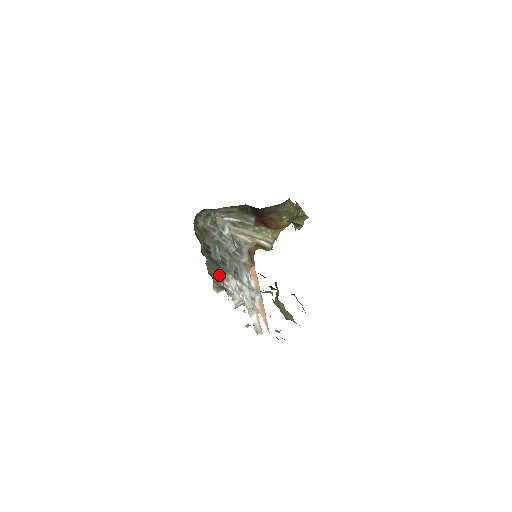
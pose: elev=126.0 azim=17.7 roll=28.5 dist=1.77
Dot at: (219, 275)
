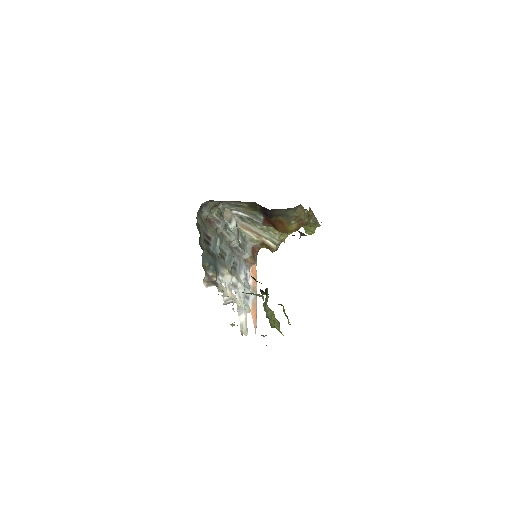
Dot at: (214, 269)
